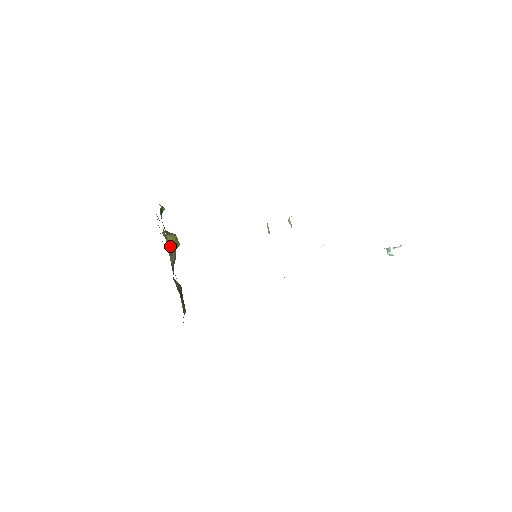
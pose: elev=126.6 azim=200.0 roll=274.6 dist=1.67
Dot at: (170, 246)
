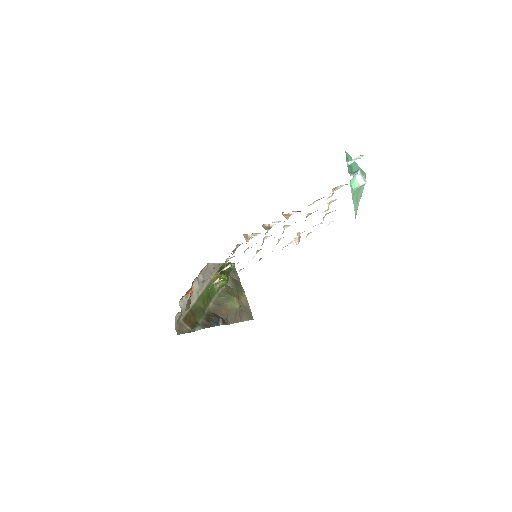
Dot at: (215, 280)
